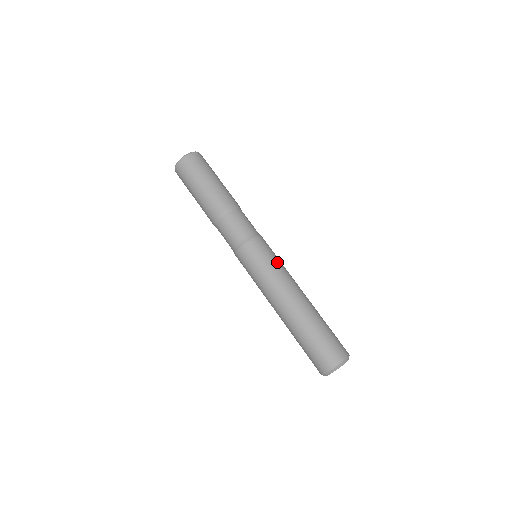
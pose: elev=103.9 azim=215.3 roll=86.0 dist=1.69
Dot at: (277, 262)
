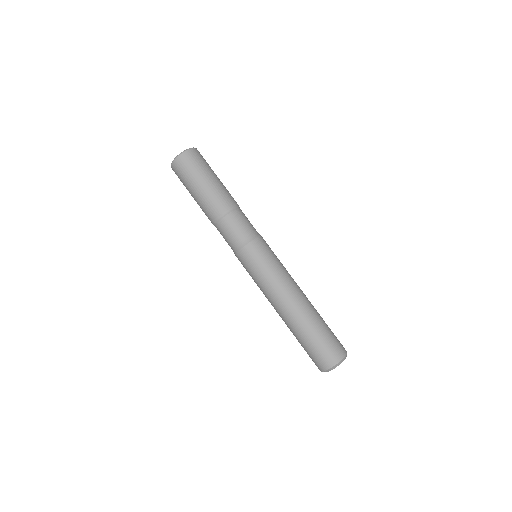
Dot at: (265, 272)
